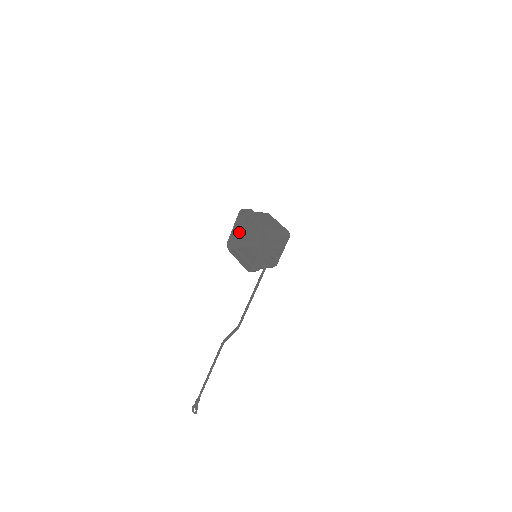
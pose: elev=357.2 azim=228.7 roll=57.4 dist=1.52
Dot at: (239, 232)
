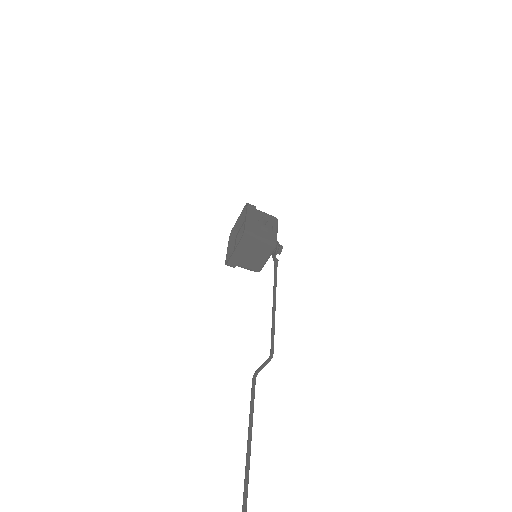
Dot at: occluded
